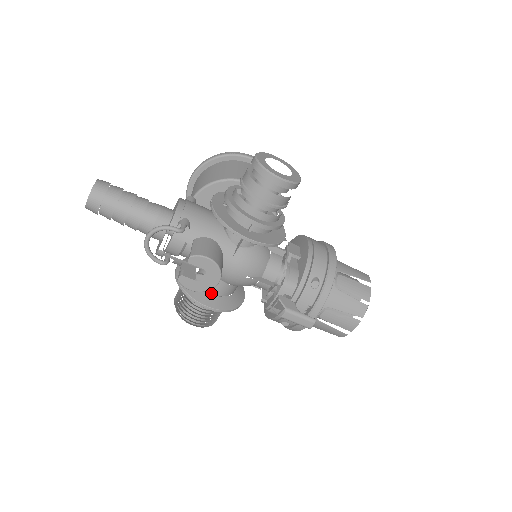
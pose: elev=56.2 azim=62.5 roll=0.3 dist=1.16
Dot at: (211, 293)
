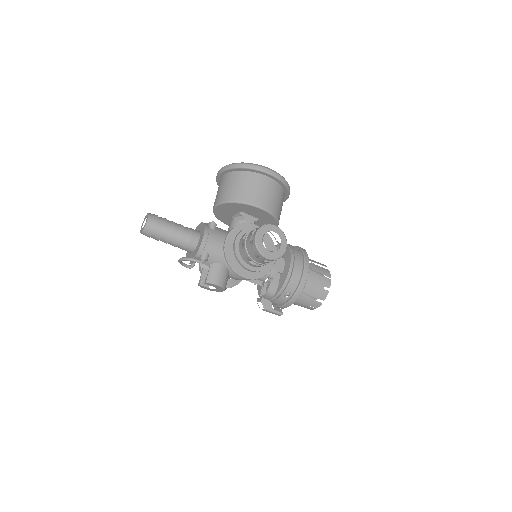
Dot at: occluded
